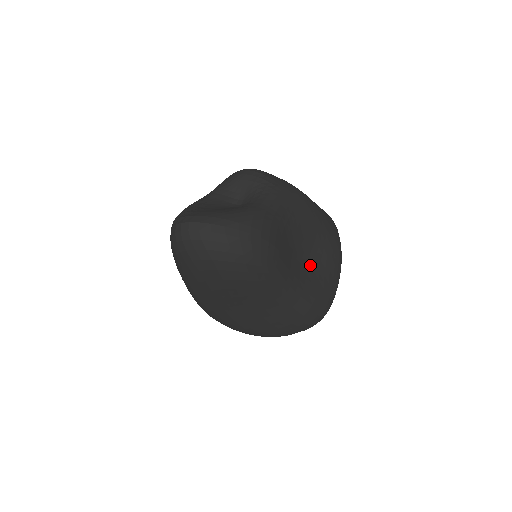
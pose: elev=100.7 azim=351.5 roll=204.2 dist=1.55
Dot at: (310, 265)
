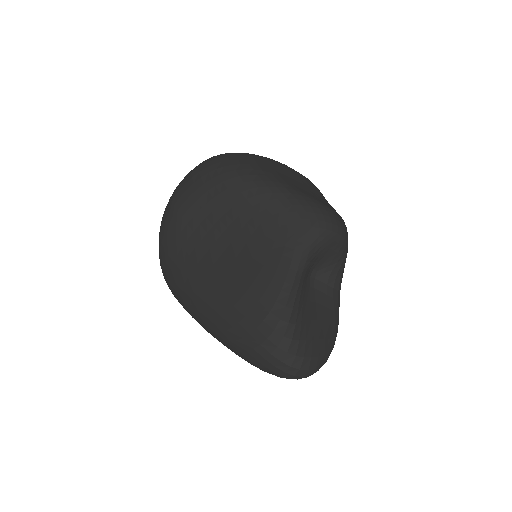
Dot at: occluded
